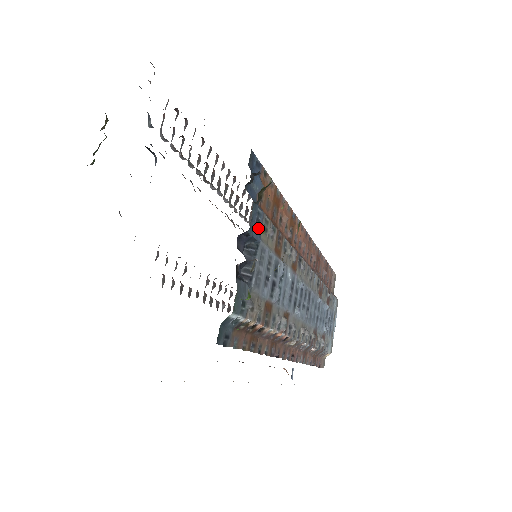
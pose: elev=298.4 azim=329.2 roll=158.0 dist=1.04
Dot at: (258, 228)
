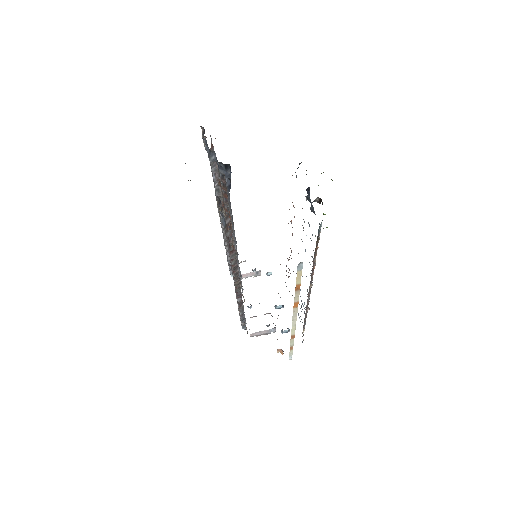
Dot at: occluded
